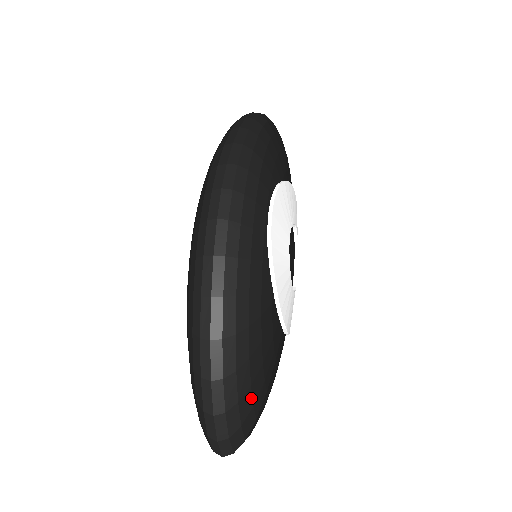
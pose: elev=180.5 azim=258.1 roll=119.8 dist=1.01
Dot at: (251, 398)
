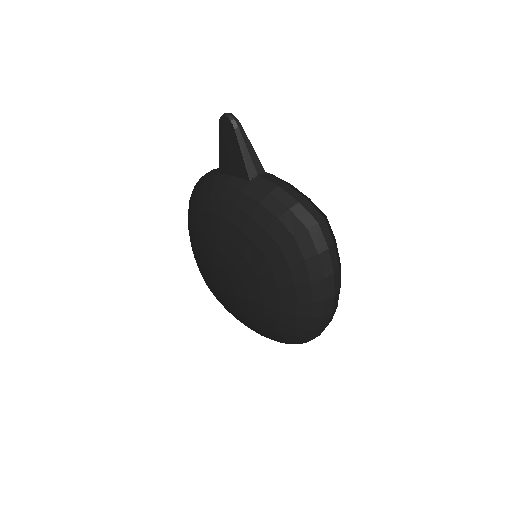
Dot at: occluded
